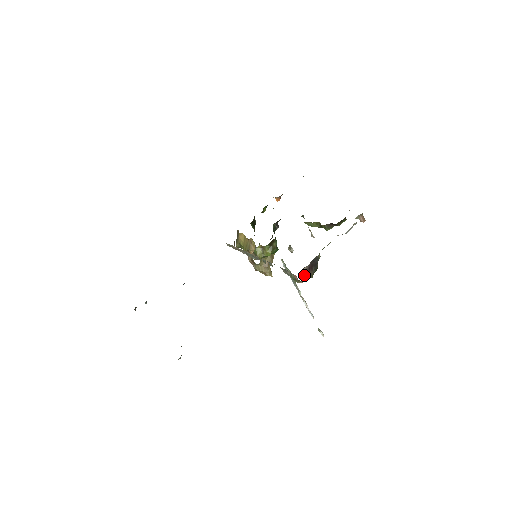
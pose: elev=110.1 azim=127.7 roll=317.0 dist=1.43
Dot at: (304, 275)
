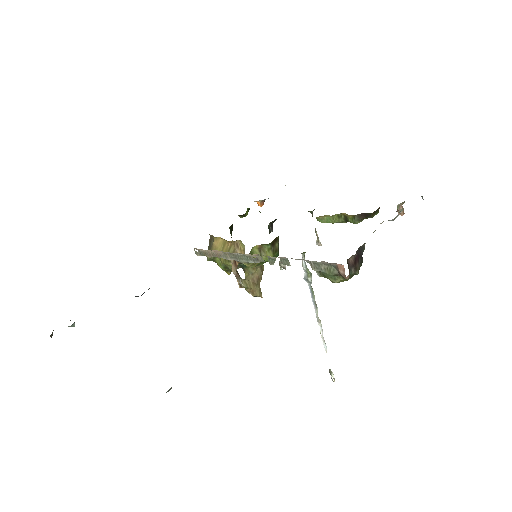
Dot at: (350, 268)
